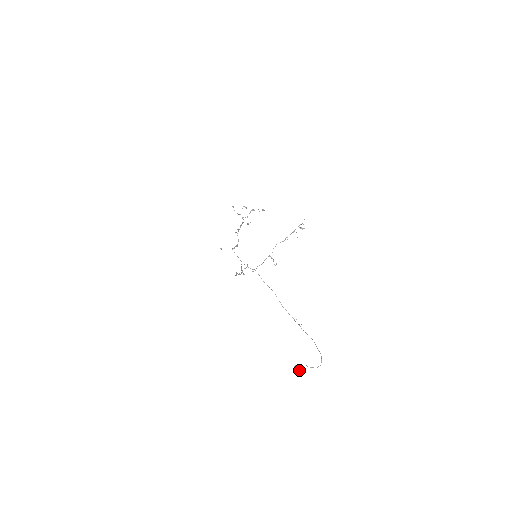
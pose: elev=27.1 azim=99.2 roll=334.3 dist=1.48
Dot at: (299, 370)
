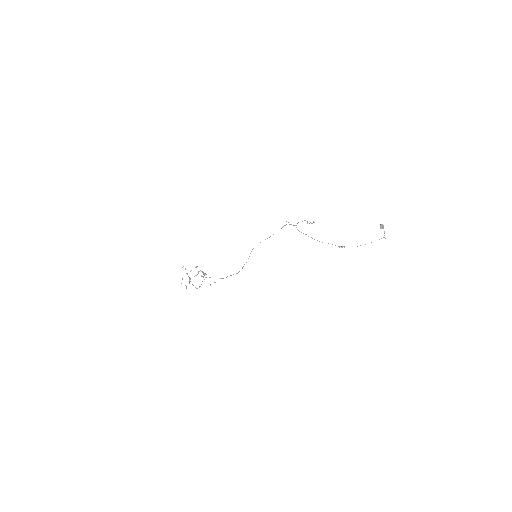
Dot at: occluded
